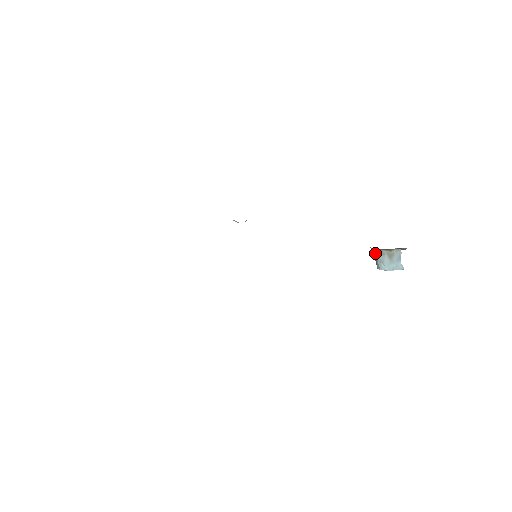
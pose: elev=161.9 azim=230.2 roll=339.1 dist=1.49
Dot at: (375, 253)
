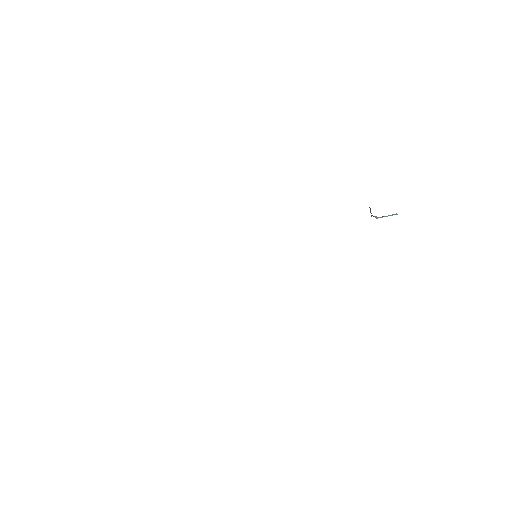
Dot at: occluded
